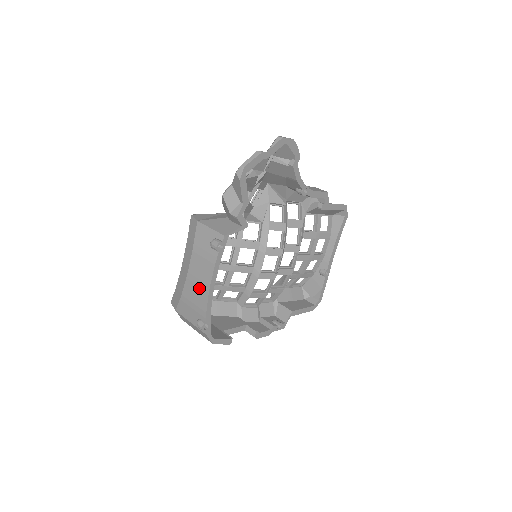
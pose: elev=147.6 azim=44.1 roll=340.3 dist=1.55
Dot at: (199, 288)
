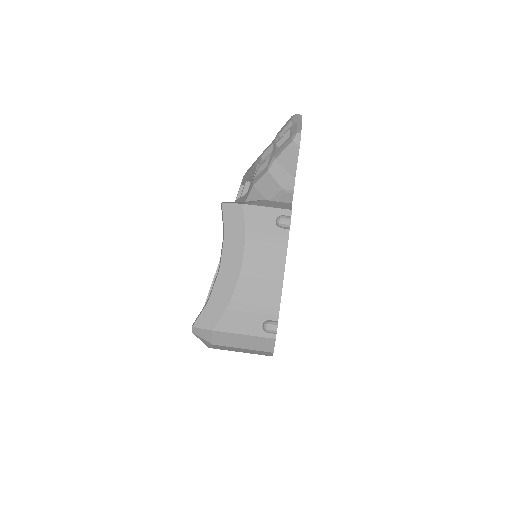
Dot at: (265, 281)
